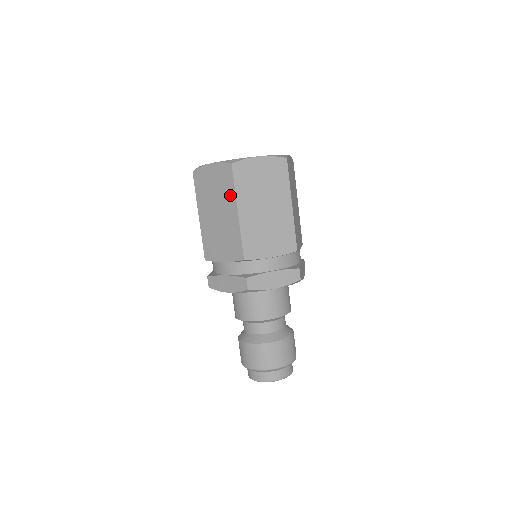
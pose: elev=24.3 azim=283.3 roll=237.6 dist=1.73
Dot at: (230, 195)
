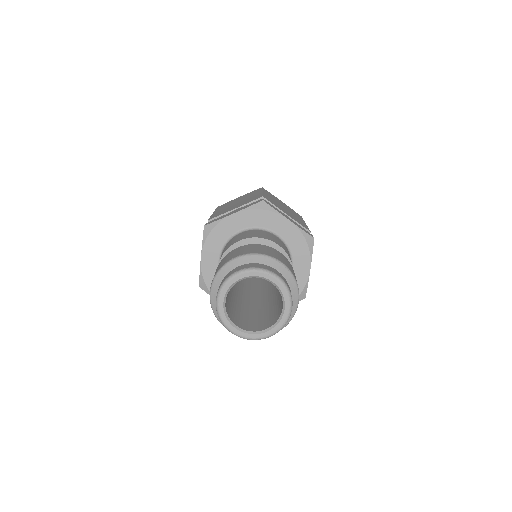
Dot at: (256, 192)
